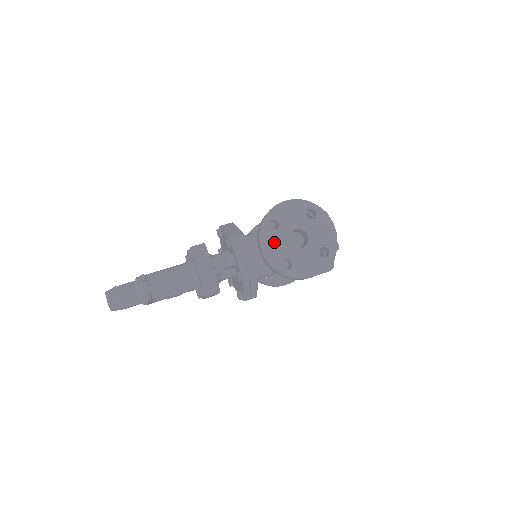
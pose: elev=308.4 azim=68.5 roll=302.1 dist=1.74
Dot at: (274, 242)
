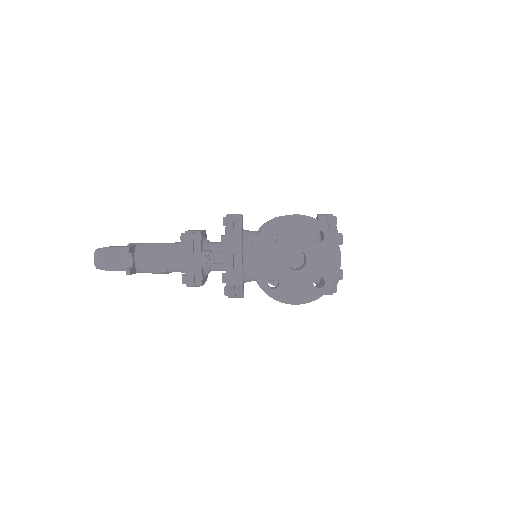
Dot at: (267, 256)
